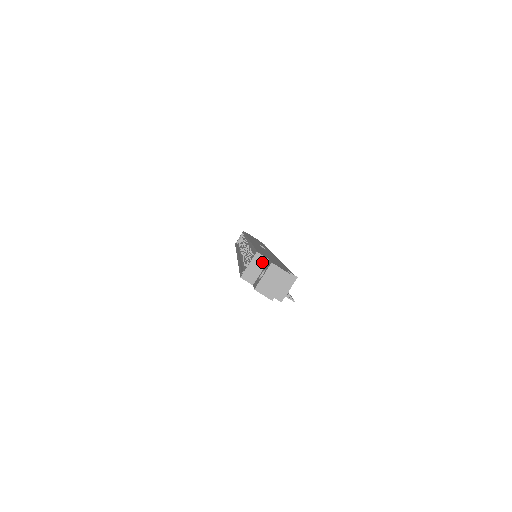
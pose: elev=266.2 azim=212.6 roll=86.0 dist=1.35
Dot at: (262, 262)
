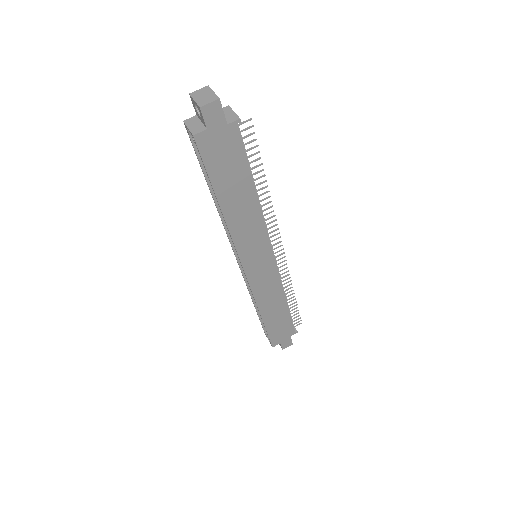
Dot at: (194, 120)
